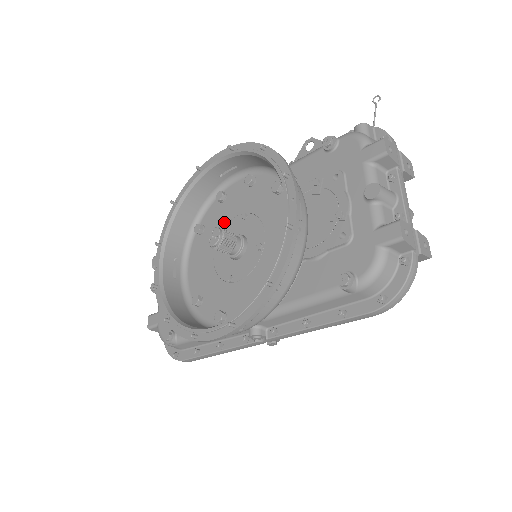
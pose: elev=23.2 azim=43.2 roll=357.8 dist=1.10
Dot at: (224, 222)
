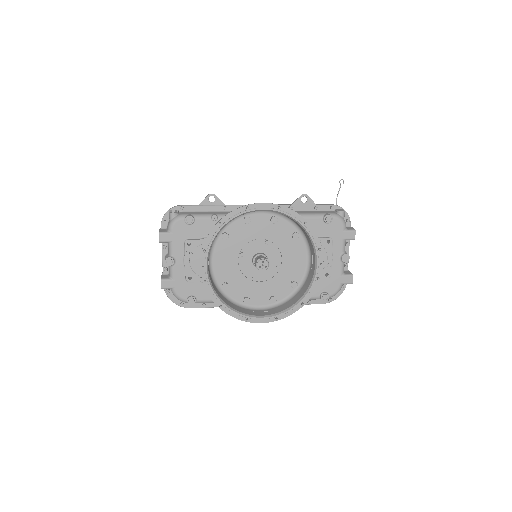
Dot at: (248, 239)
